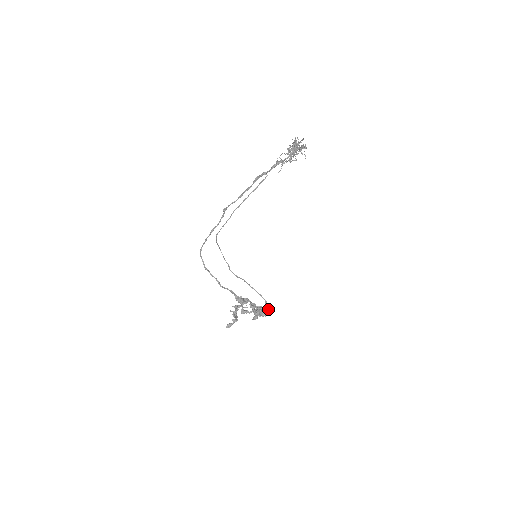
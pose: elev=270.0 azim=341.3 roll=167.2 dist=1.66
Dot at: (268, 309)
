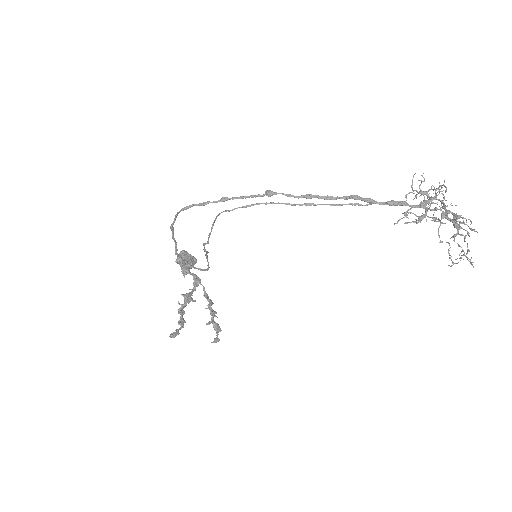
Dot at: (195, 260)
